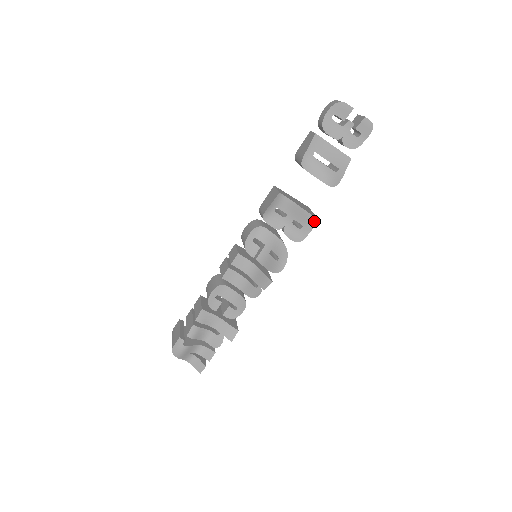
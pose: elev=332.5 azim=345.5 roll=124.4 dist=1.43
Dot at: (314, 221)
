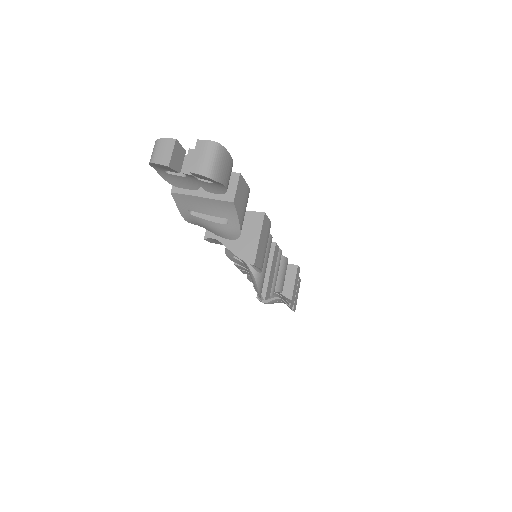
Dot at: (251, 264)
